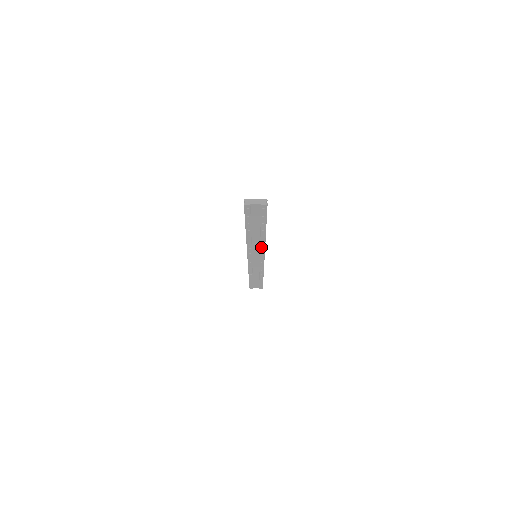
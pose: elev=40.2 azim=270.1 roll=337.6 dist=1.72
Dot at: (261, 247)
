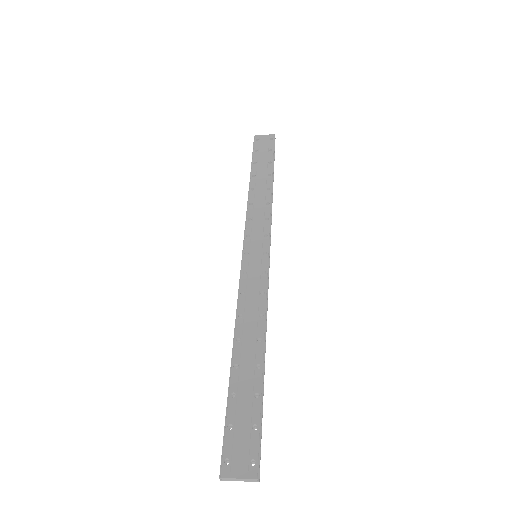
Dot at: occluded
